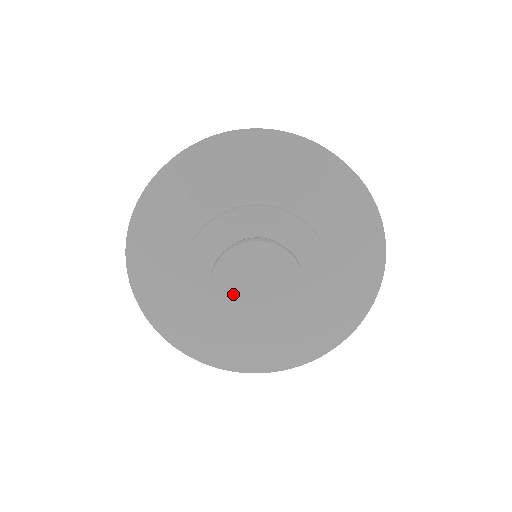
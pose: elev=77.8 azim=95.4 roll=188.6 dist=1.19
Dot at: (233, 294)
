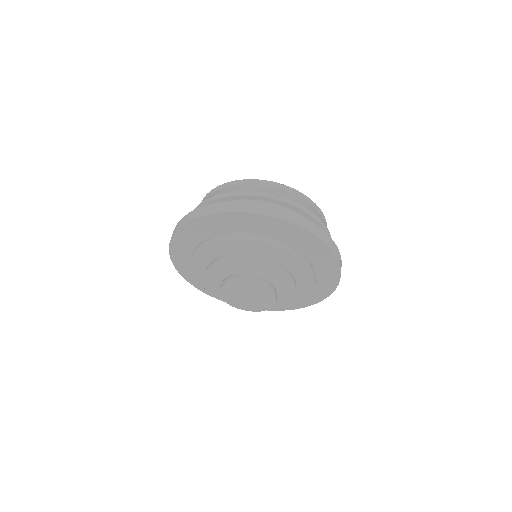
Dot at: (232, 295)
